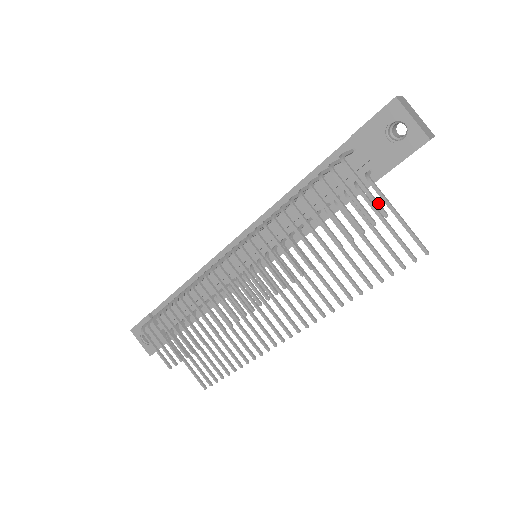
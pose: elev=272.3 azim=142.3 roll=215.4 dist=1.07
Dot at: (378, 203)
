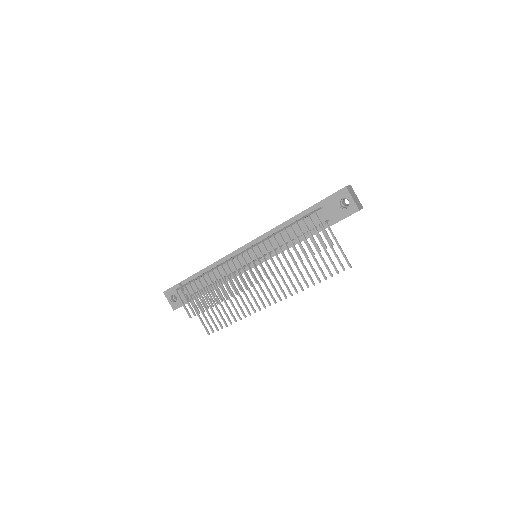
Dot at: (329, 238)
